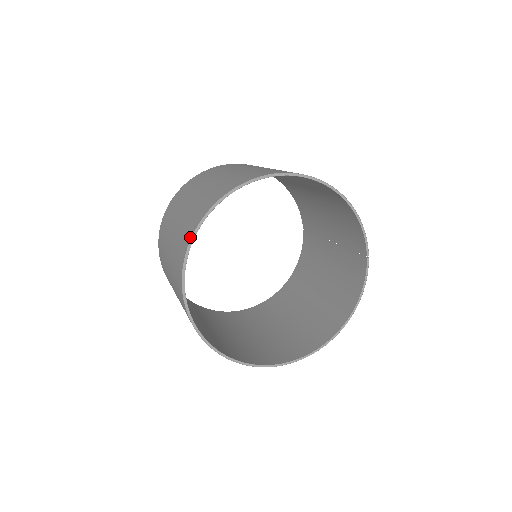
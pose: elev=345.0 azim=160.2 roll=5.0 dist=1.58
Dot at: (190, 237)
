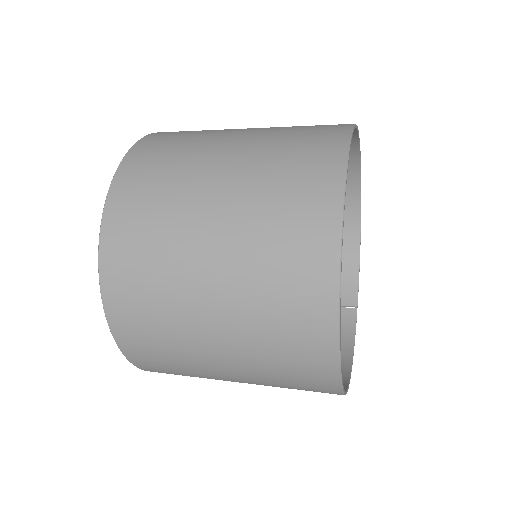
Dot at: (348, 128)
